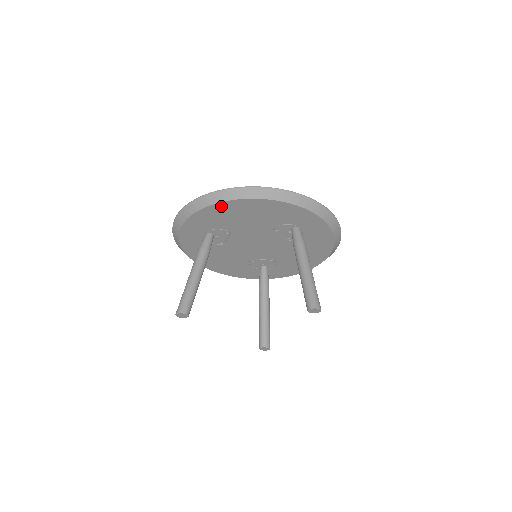
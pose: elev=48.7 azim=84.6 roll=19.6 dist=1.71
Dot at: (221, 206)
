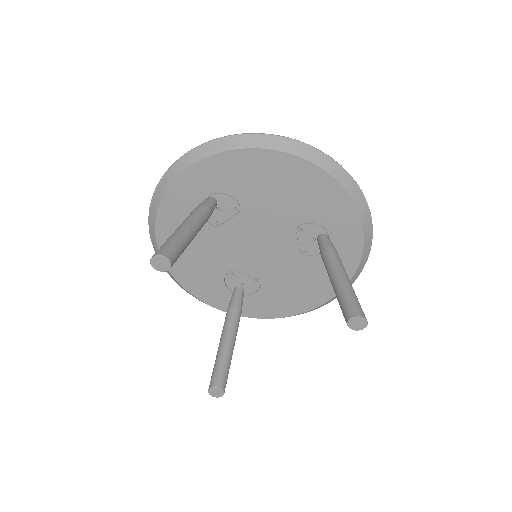
Dot at: (262, 156)
